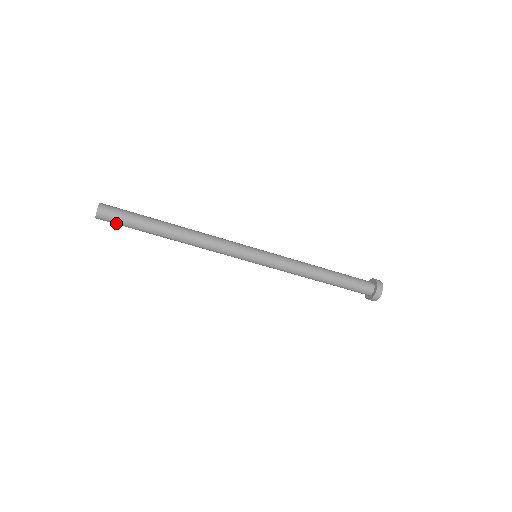
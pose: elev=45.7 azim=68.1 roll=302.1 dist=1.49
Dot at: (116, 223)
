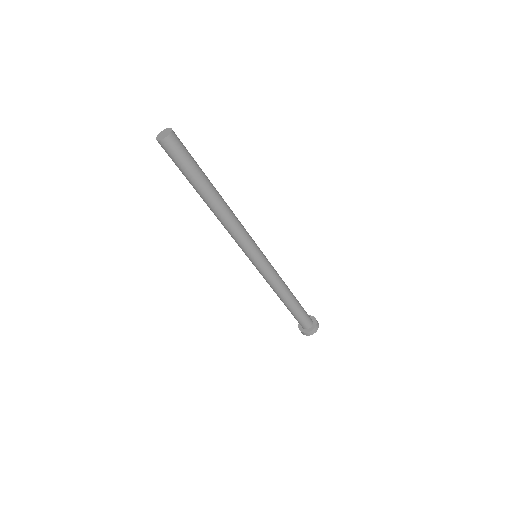
Dot at: (178, 156)
